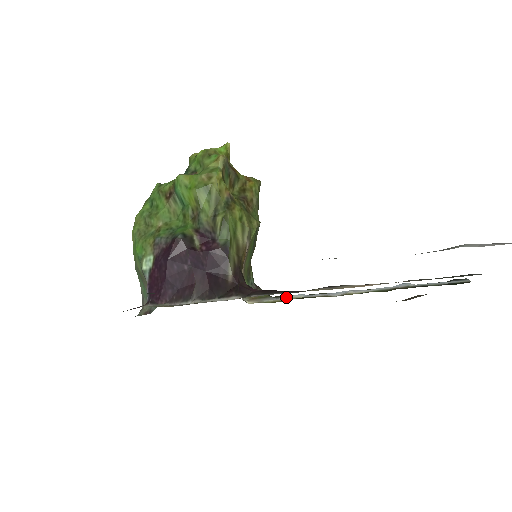
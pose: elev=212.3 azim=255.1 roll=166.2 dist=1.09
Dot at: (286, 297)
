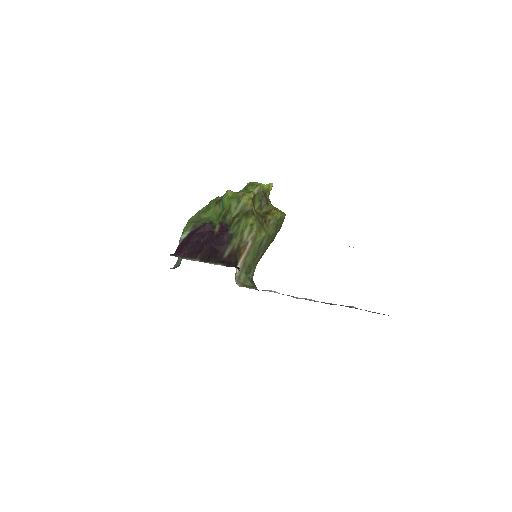
Dot at: (264, 290)
